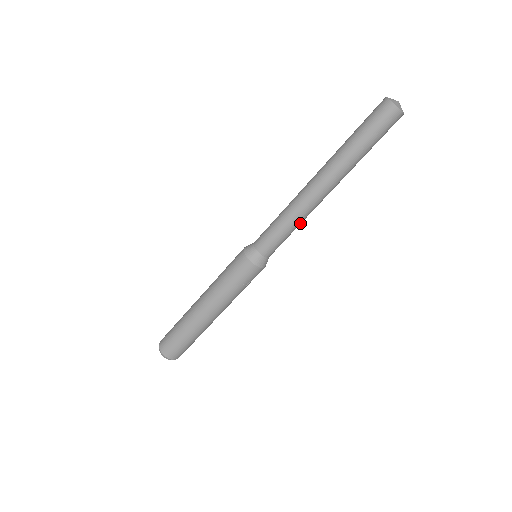
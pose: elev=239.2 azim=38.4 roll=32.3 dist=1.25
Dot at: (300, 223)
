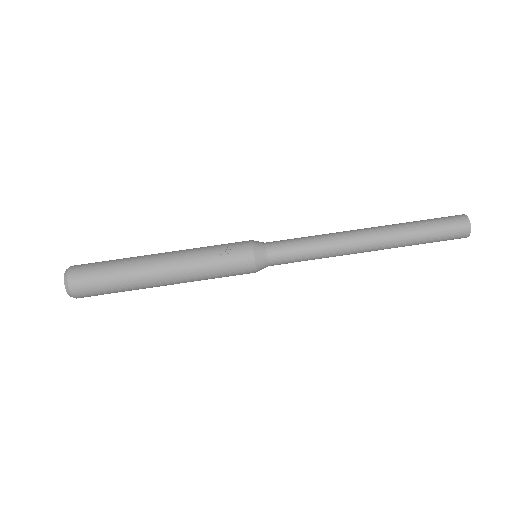
Dot at: (322, 244)
